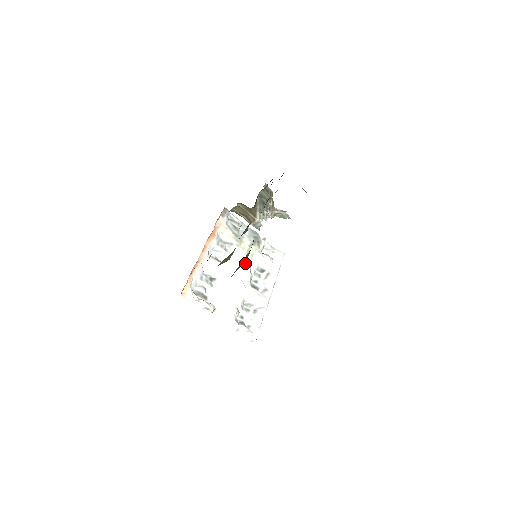
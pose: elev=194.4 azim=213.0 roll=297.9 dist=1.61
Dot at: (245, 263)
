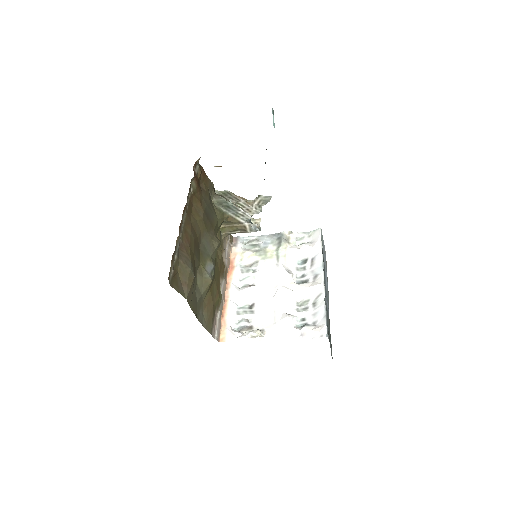
Dot at: (278, 268)
